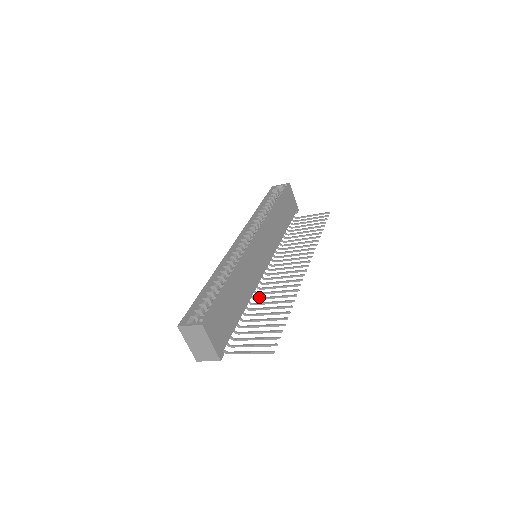
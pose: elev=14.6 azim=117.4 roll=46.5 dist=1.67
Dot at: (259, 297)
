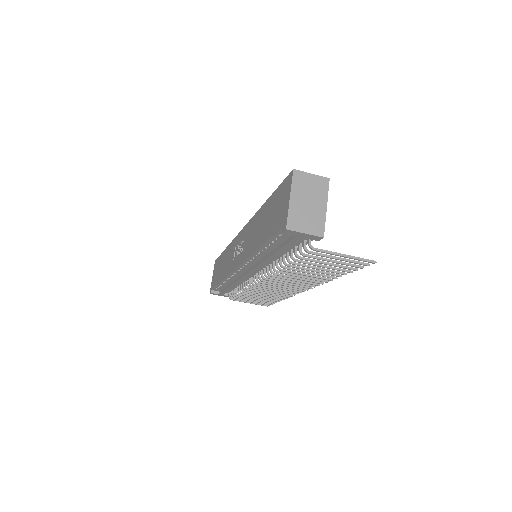
Dot at: (282, 271)
